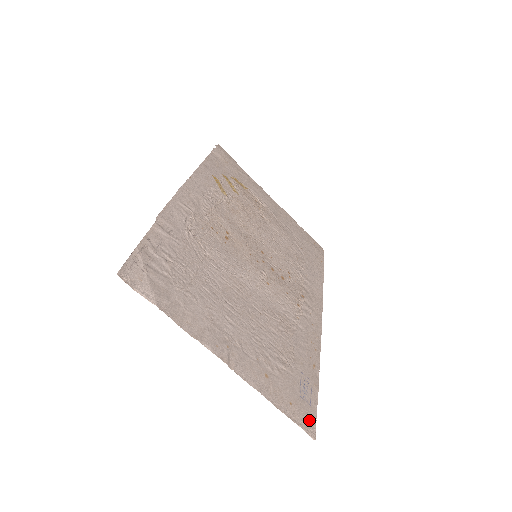
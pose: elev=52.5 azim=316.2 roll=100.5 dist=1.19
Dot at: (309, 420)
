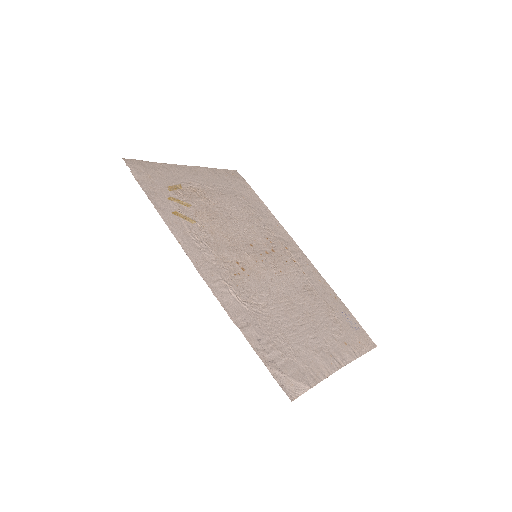
Dot at: (367, 339)
